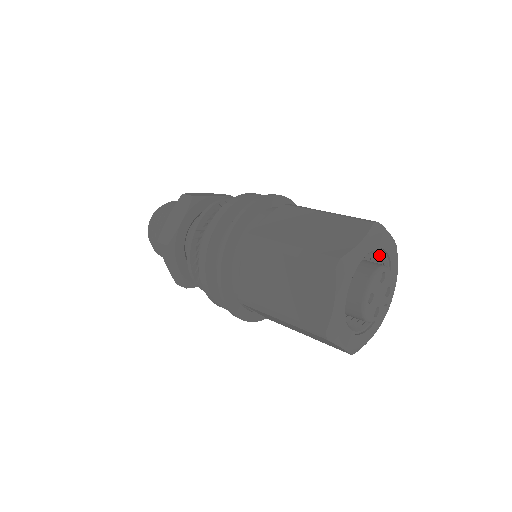
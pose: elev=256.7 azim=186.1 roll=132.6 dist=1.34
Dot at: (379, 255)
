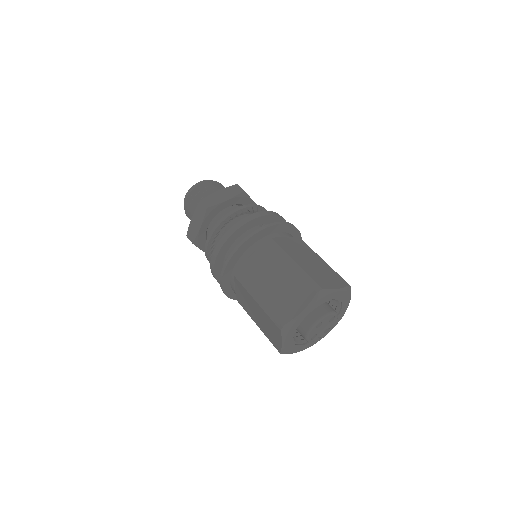
Dot at: (335, 307)
